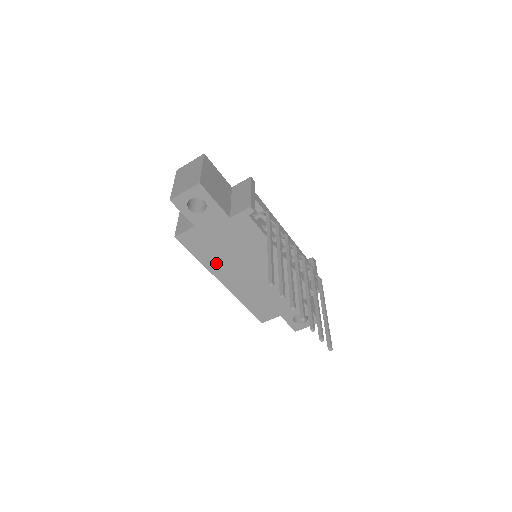
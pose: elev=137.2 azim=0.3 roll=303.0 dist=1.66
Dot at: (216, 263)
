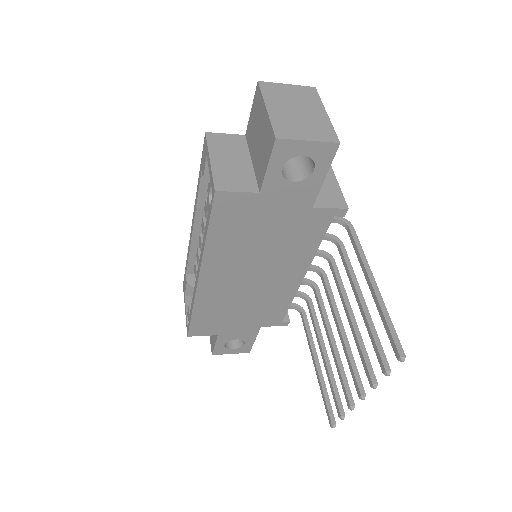
Dot at: (224, 251)
